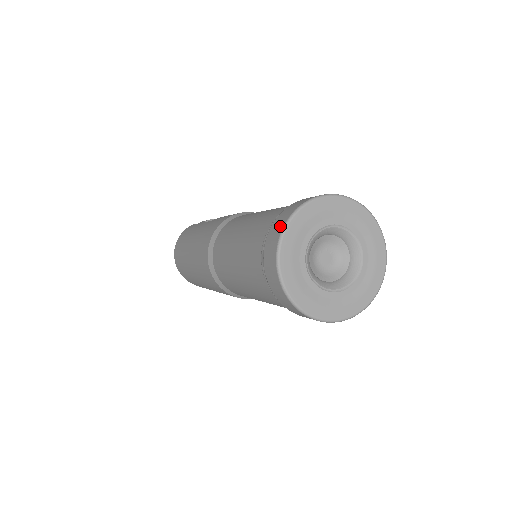
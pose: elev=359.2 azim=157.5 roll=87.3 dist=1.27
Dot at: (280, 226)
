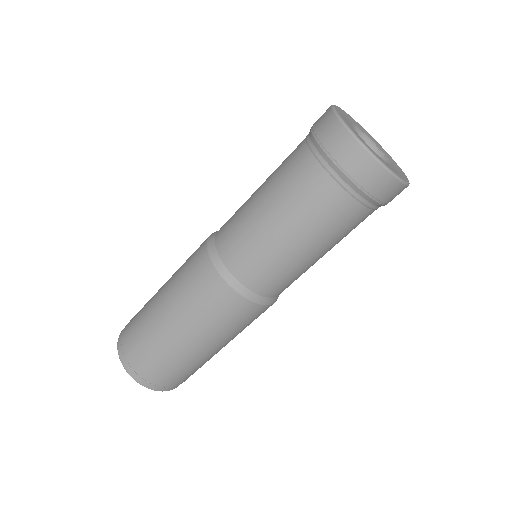
Dot at: (330, 120)
